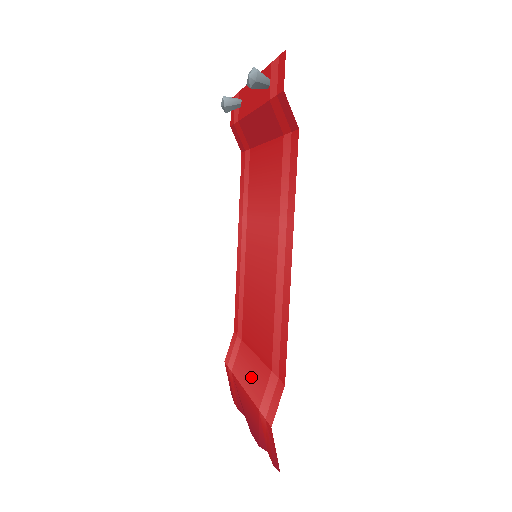
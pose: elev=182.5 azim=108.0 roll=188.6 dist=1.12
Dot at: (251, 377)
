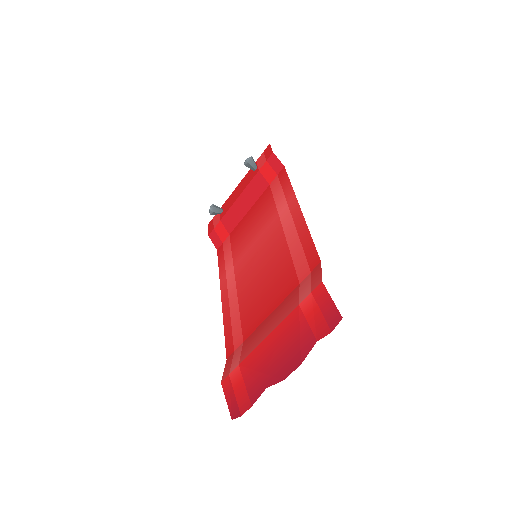
Dot at: (274, 320)
